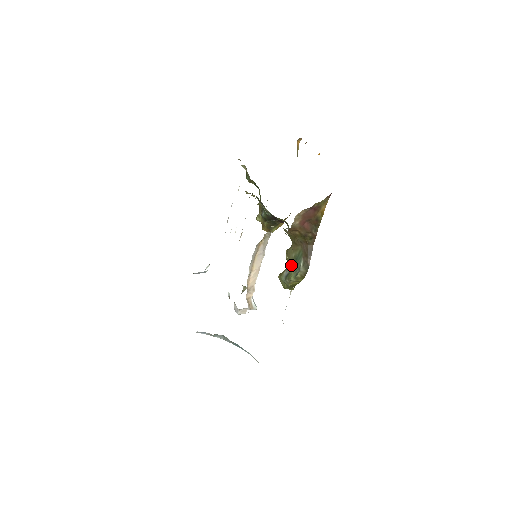
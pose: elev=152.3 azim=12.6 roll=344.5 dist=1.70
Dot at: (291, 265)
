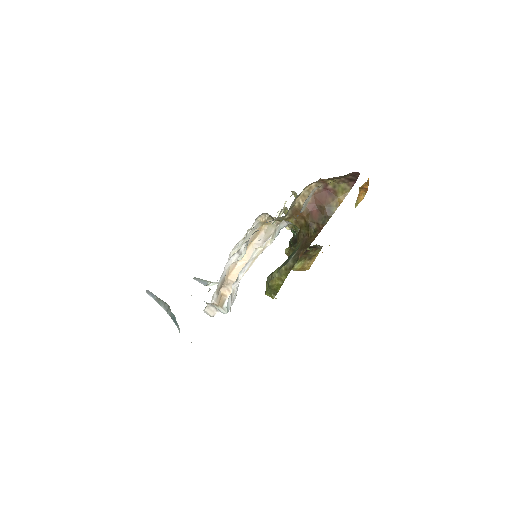
Dot at: occluded
